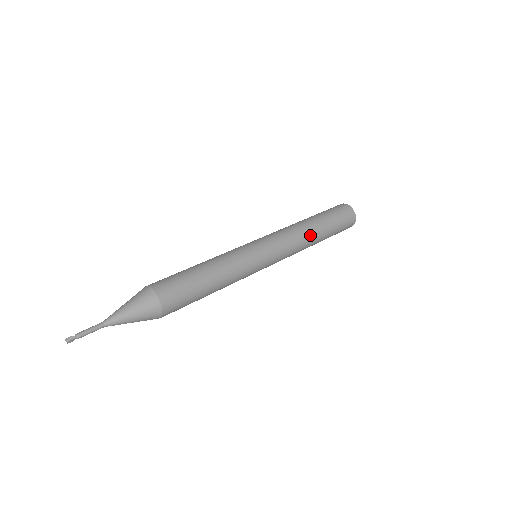
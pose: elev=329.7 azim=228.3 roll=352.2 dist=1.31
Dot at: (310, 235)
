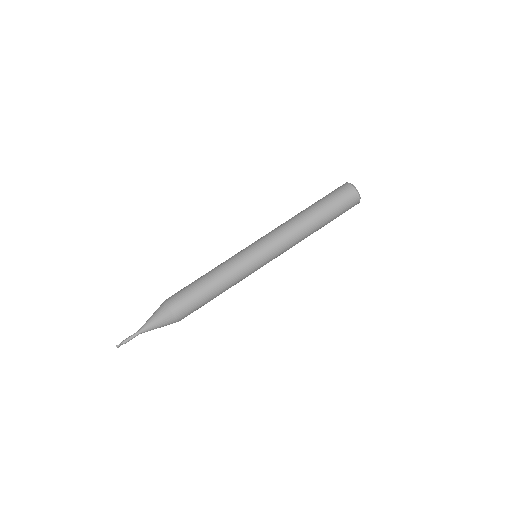
Dot at: occluded
